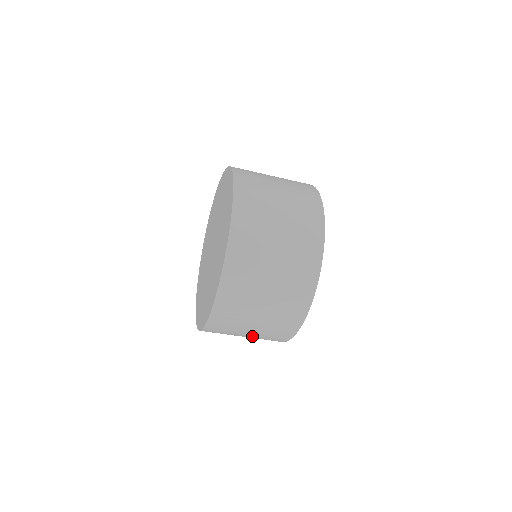
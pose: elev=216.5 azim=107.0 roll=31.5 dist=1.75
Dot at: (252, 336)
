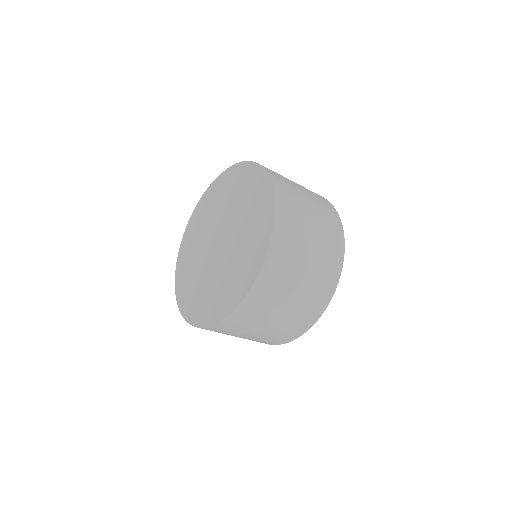
Dot at: occluded
